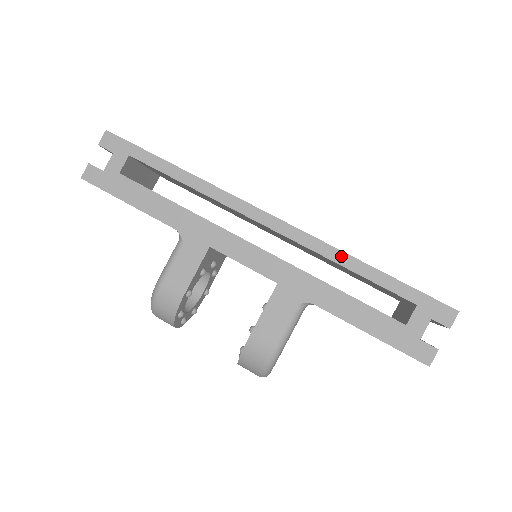
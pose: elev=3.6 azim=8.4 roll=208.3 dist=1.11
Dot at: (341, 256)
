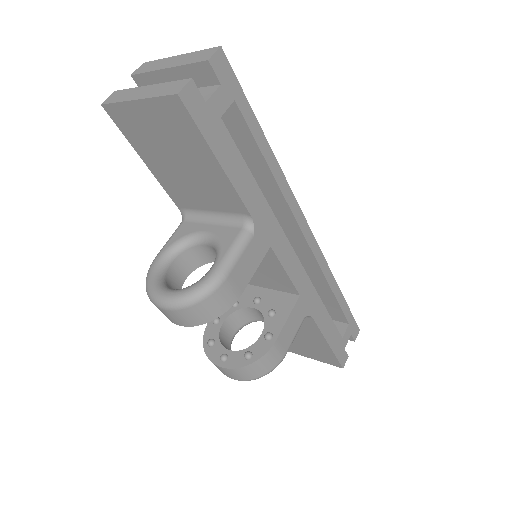
Dot at: (332, 279)
